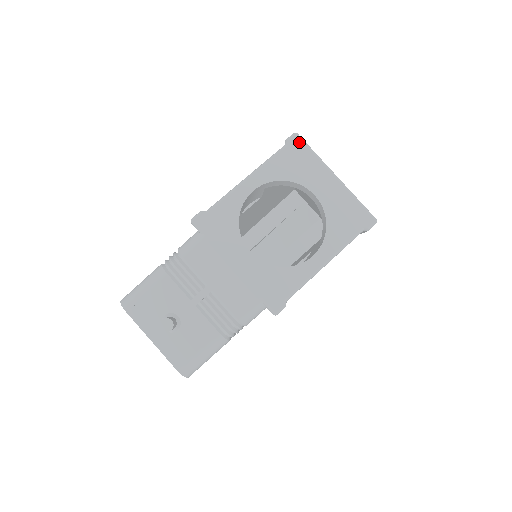
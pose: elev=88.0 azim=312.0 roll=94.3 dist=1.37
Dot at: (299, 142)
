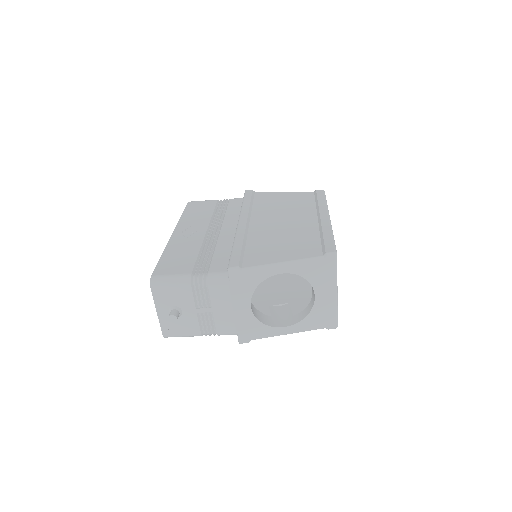
Dot at: (333, 261)
